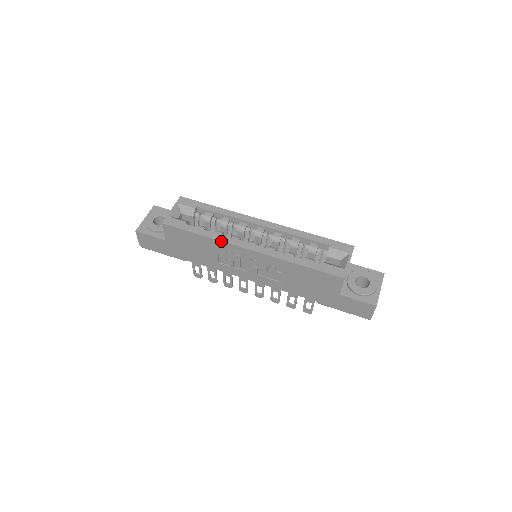
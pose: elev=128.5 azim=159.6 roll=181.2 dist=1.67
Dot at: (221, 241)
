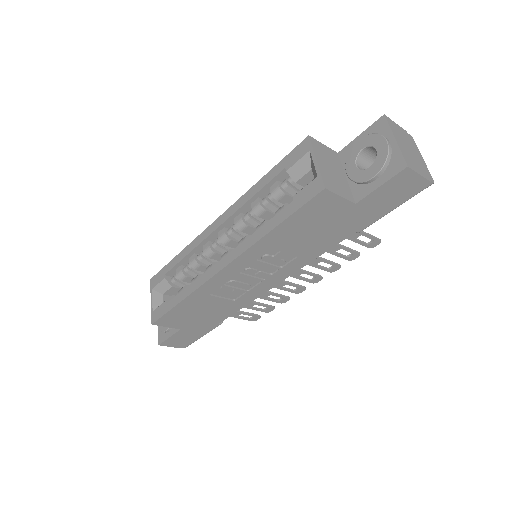
Dot at: (197, 289)
